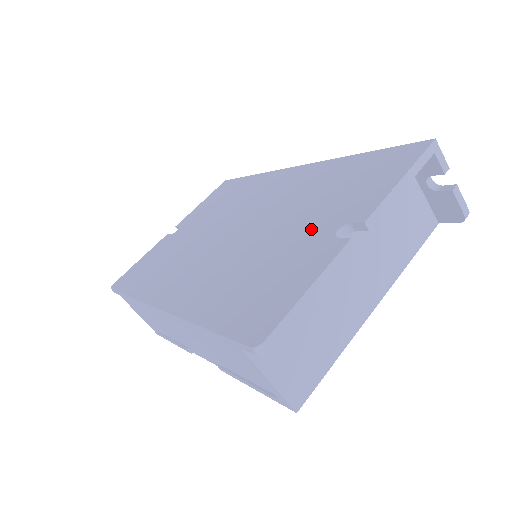
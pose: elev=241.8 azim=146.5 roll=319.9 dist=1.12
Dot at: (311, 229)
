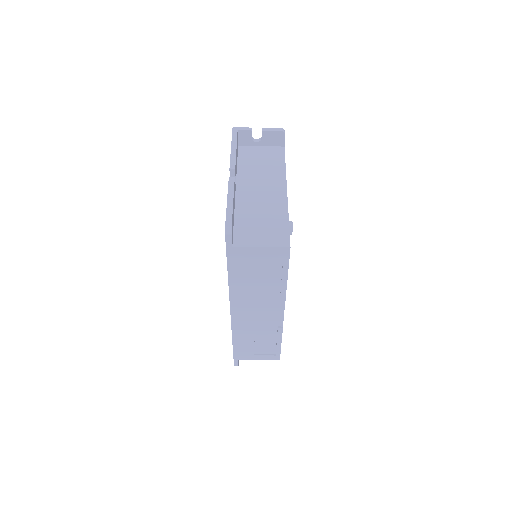
Dot at: occluded
